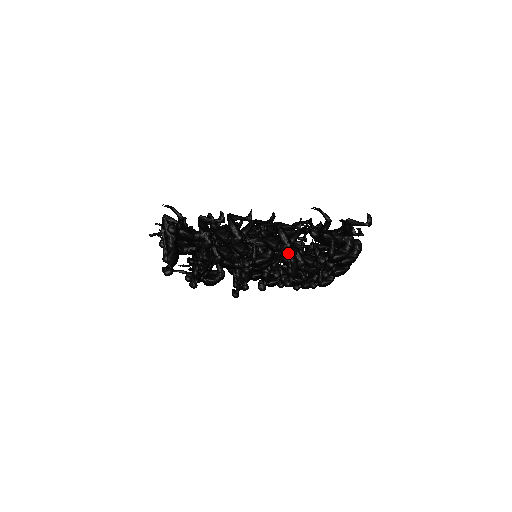
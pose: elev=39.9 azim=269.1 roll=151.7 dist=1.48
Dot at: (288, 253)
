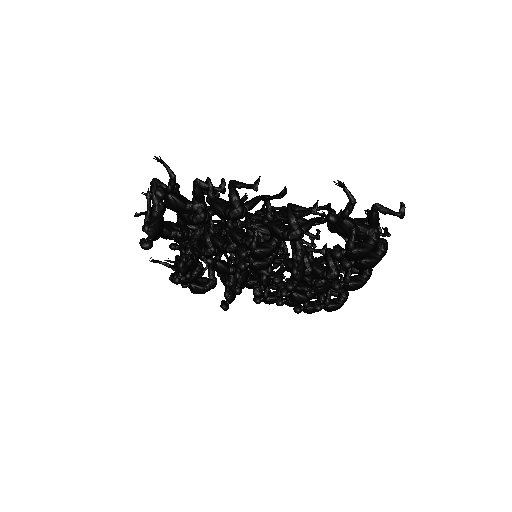
Dot at: (295, 251)
